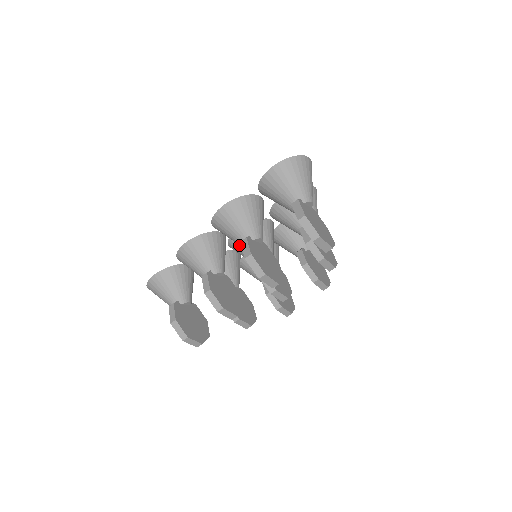
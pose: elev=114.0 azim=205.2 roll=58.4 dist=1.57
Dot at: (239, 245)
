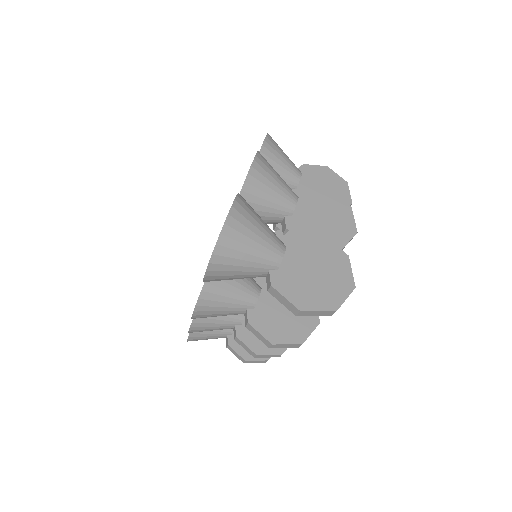
Dot at: occluded
